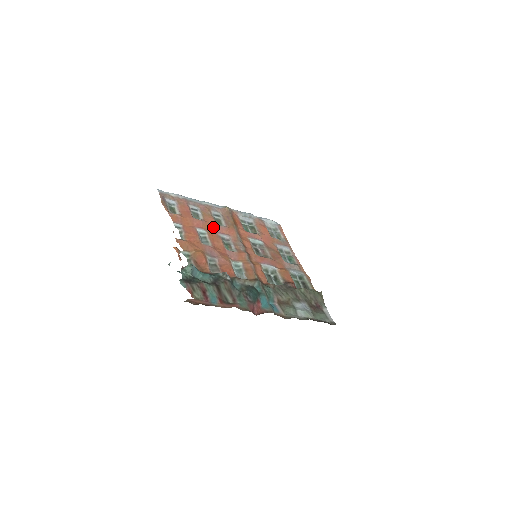
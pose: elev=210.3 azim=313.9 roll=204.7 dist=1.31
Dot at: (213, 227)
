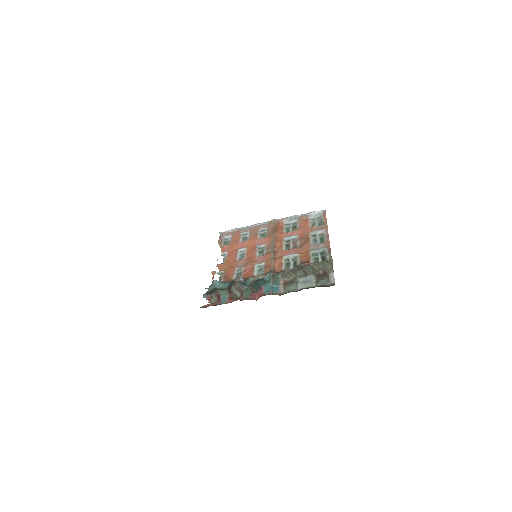
Dot at: (255, 242)
